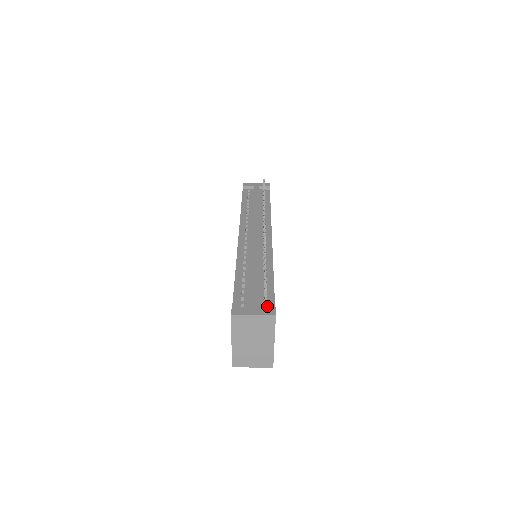
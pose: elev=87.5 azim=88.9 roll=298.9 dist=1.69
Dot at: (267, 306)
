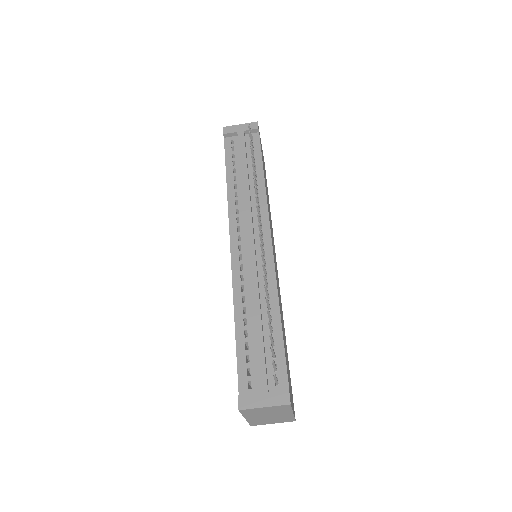
Dot at: (279, 381)
